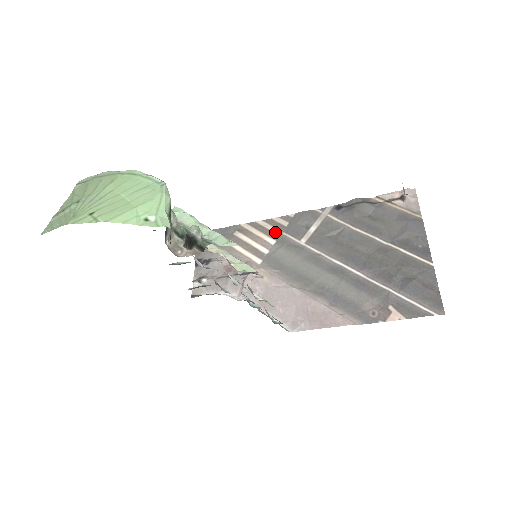
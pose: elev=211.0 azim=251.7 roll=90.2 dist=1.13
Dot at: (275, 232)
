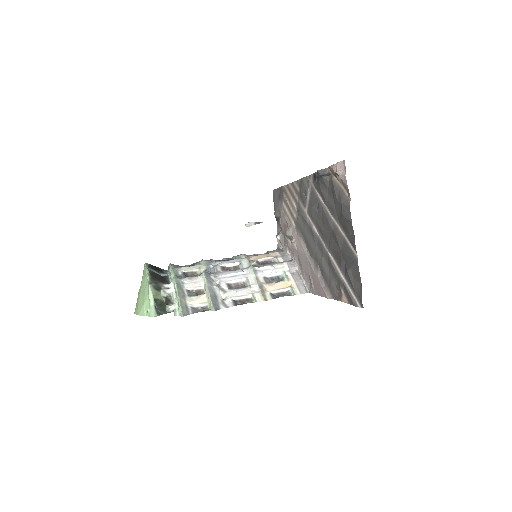
Dot at: (296, 197)
